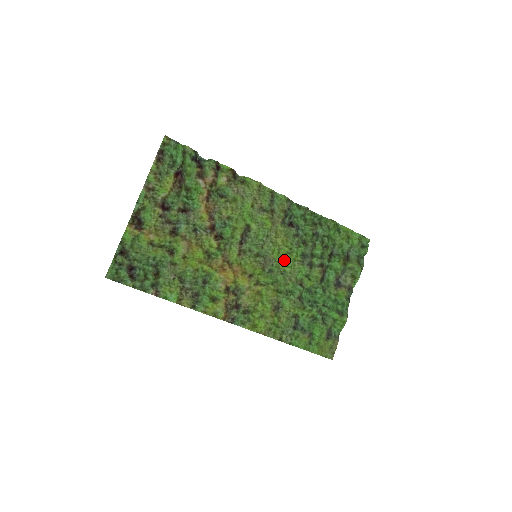
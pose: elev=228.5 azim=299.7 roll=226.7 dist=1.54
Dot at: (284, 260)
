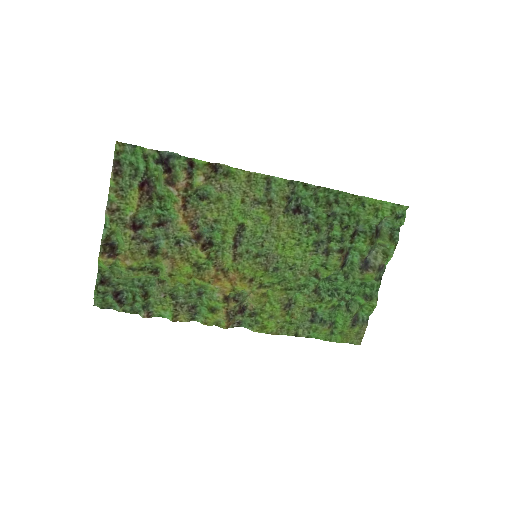
Dot at: (292, 253)
